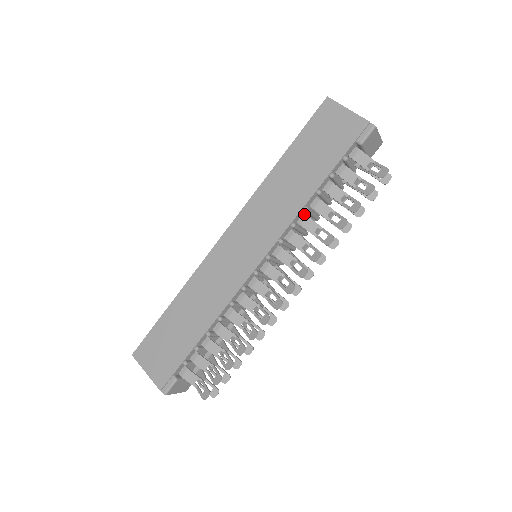
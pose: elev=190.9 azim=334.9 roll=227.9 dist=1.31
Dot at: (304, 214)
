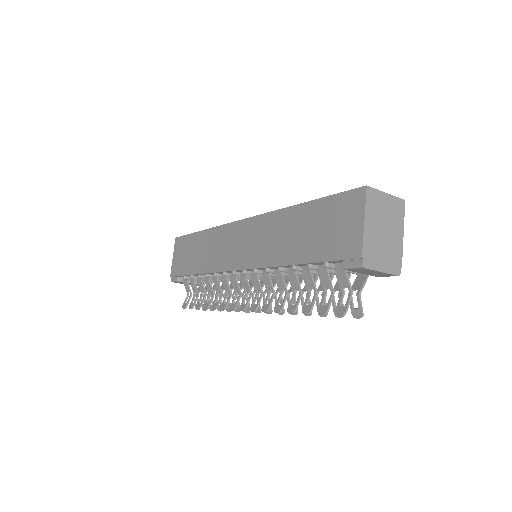
Dot at: occluded
